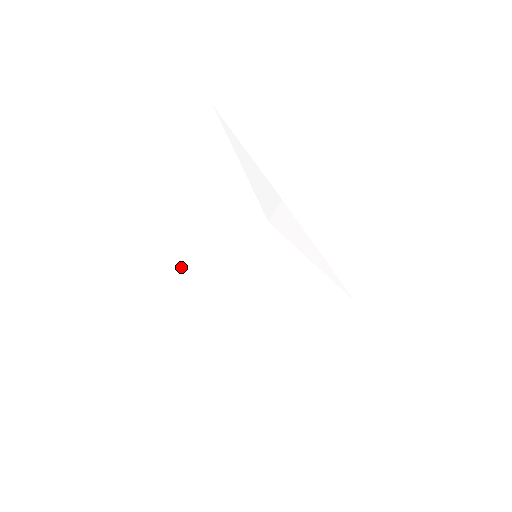
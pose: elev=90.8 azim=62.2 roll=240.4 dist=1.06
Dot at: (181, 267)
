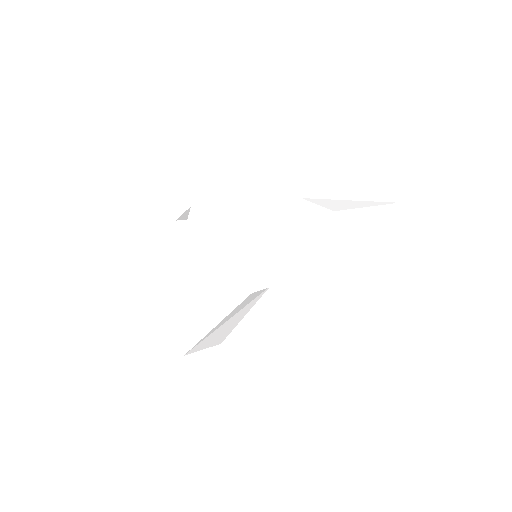
Dot at: (244, 312)
